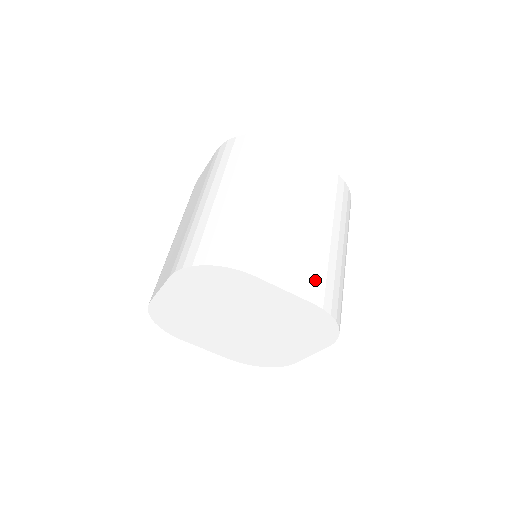
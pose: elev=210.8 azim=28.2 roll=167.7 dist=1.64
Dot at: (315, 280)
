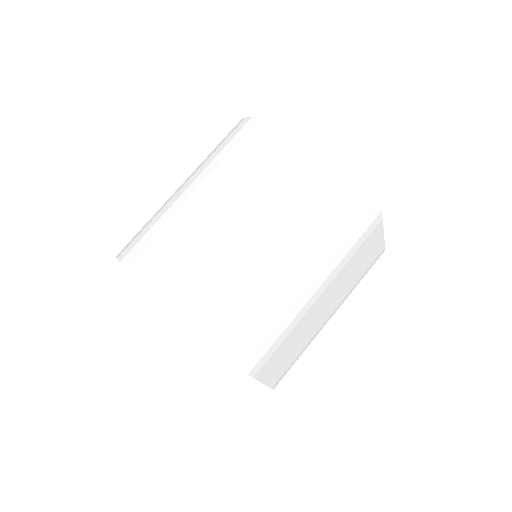
Dot at: (197, 290)
